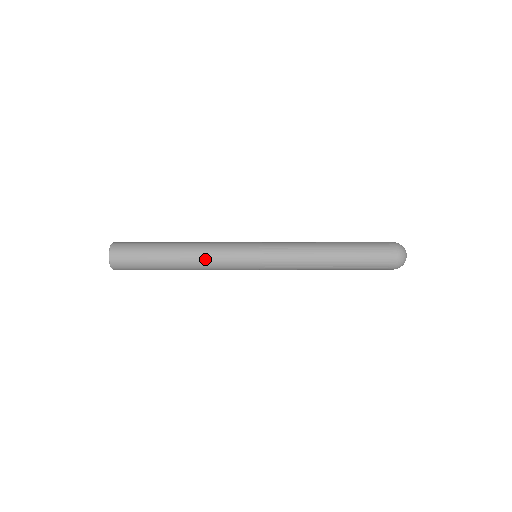
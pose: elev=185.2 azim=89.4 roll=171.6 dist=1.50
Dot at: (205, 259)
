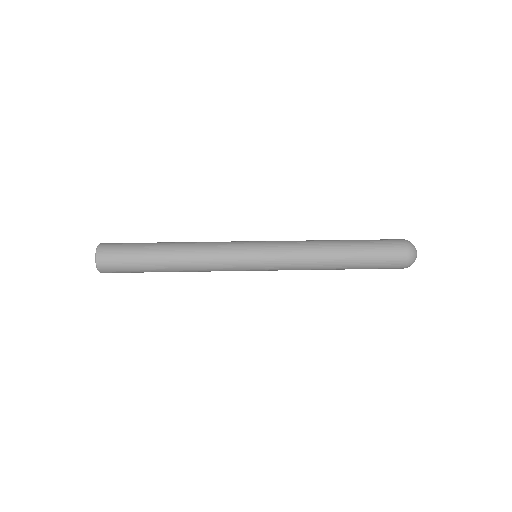
Dot at: (201, 255)
